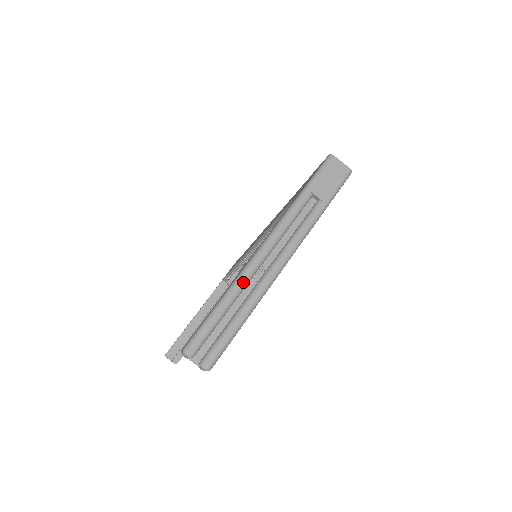
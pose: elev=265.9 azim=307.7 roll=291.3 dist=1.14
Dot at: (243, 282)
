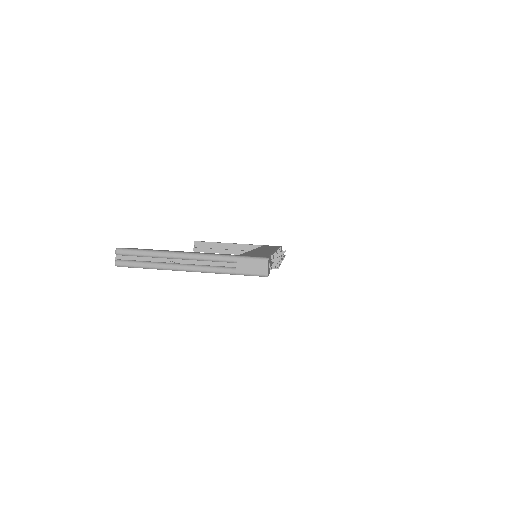
Dot at: (165, 255)
